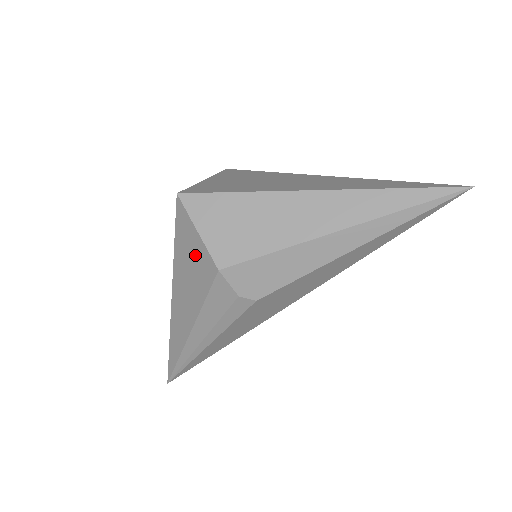
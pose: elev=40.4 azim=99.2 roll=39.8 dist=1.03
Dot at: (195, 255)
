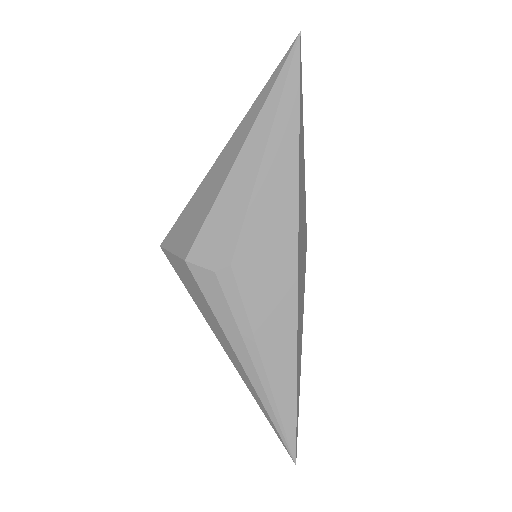
Dot at: (185, 275)
